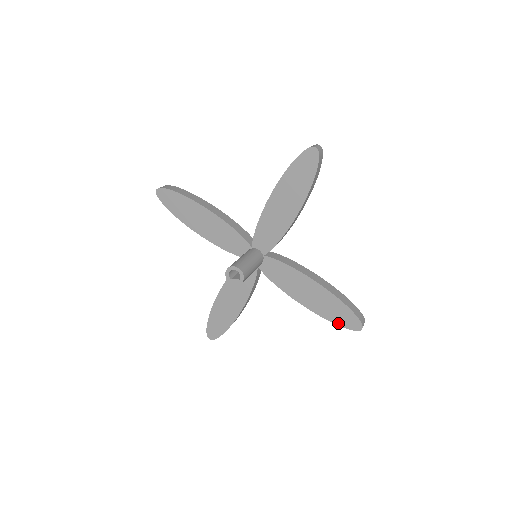
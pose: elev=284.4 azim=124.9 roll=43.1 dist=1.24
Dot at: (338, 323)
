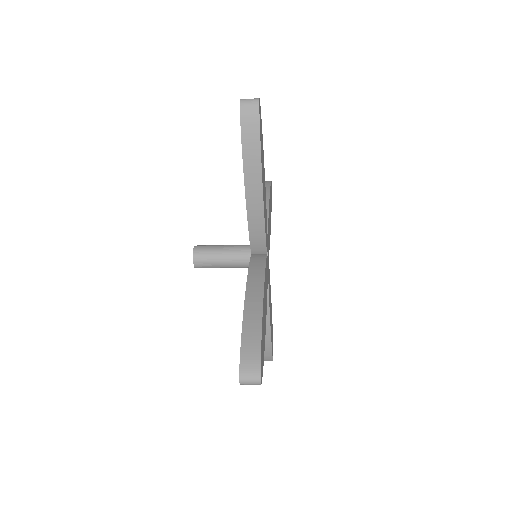
Dot at: occluded
